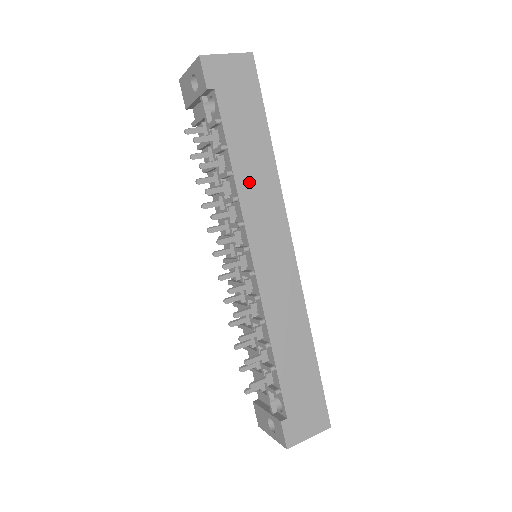
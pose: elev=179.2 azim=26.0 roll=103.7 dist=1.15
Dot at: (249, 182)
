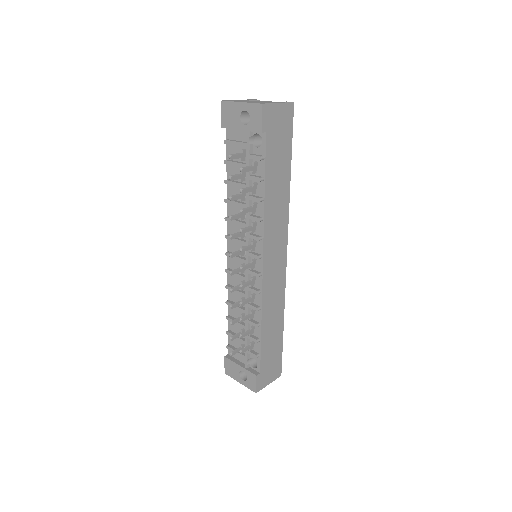
Dot at: (272, 207)
